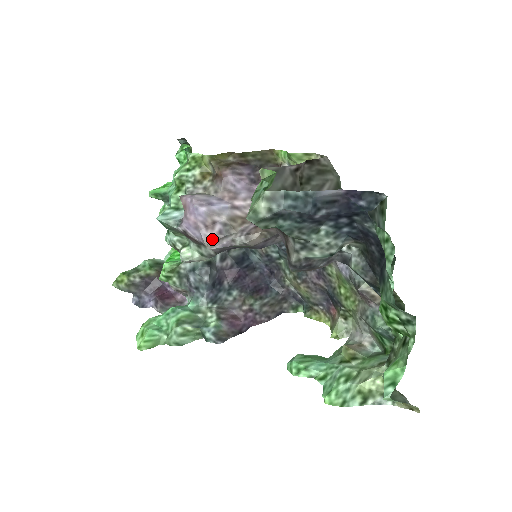
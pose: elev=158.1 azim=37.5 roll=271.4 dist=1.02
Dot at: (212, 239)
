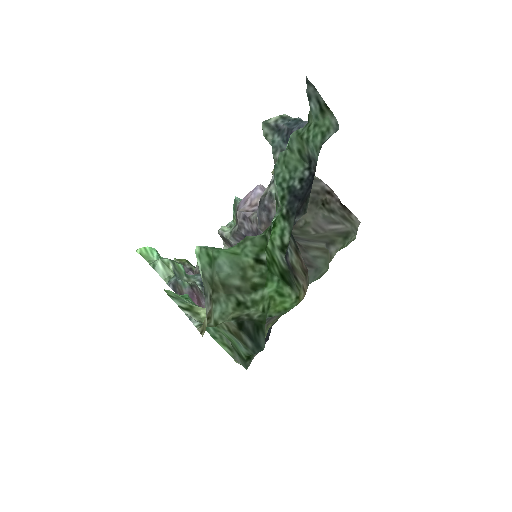
Dot at: (245, 211)
